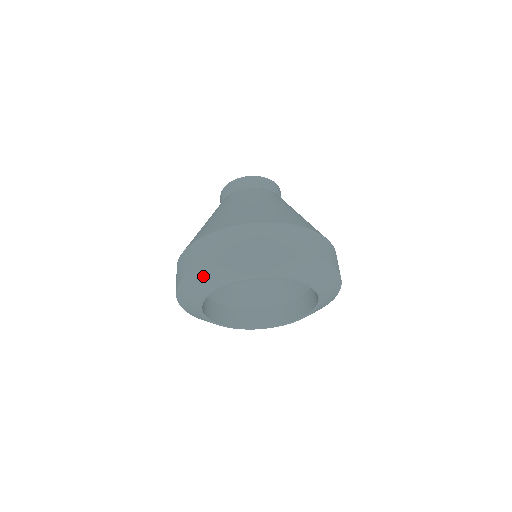
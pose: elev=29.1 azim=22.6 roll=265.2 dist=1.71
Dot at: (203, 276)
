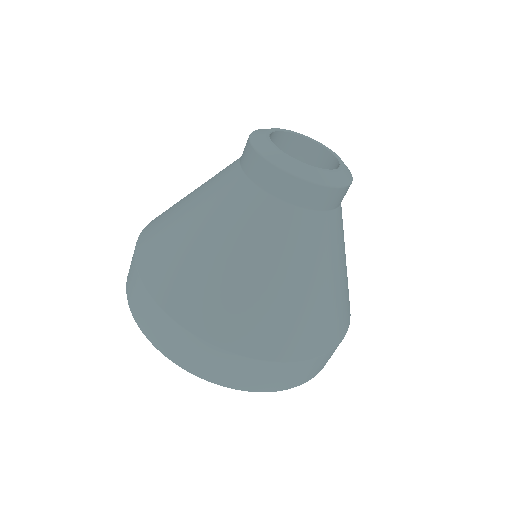
Dot at: occluded
